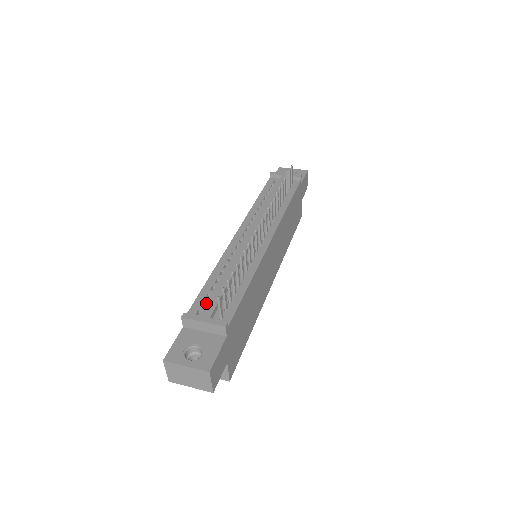
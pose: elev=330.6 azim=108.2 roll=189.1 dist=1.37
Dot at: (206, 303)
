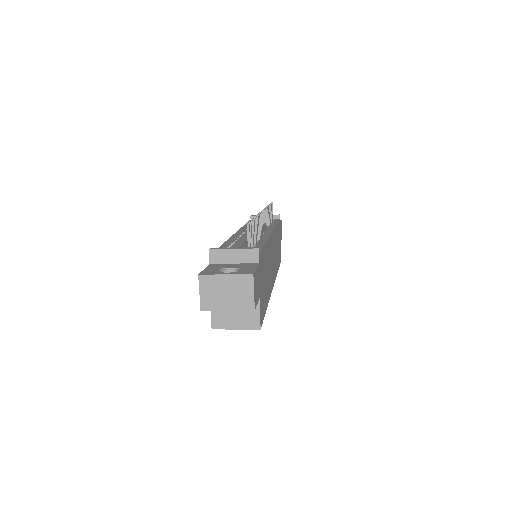
Dot at: occluded
